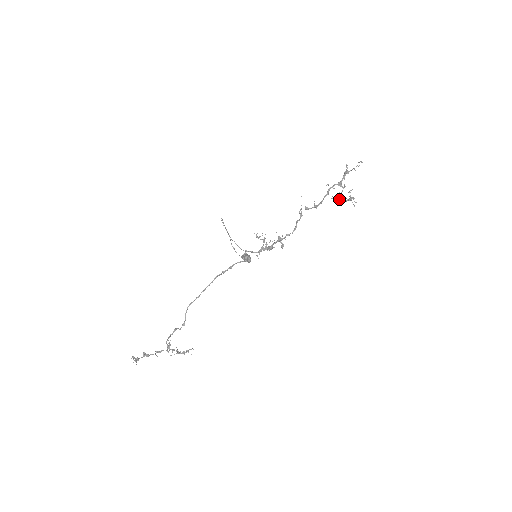
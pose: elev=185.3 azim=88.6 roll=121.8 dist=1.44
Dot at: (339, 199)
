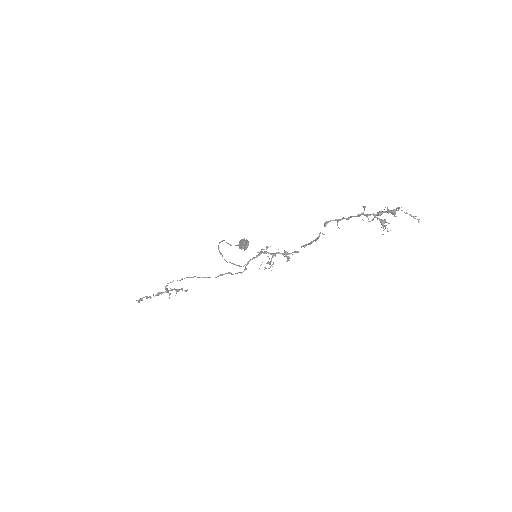
Dot at: occluded
